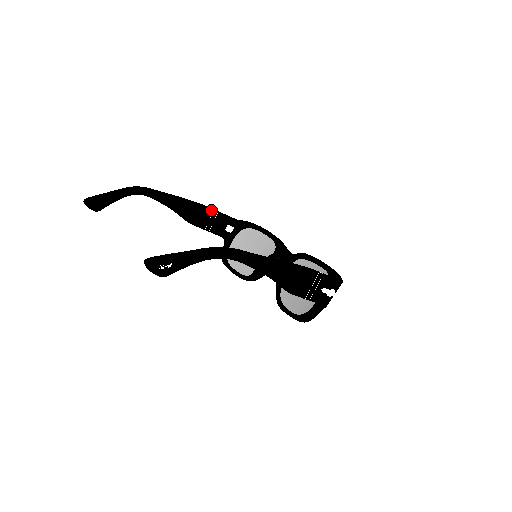
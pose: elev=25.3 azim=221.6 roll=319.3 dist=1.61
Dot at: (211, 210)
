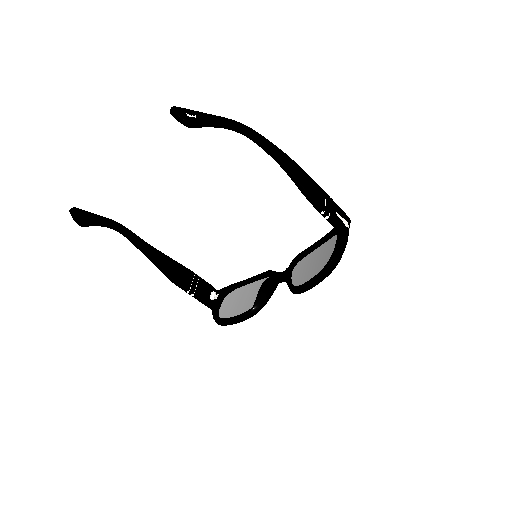
Dot at: (192, 273)
